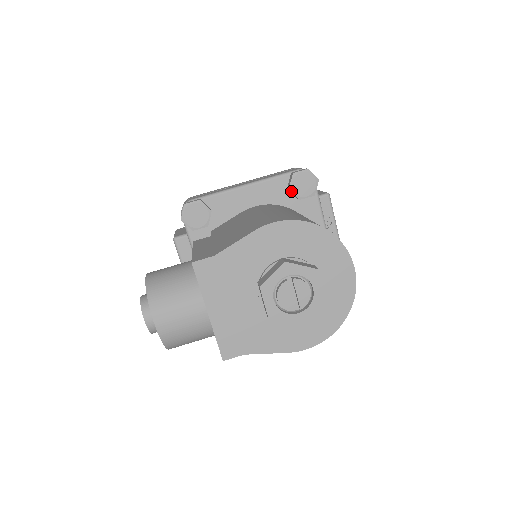
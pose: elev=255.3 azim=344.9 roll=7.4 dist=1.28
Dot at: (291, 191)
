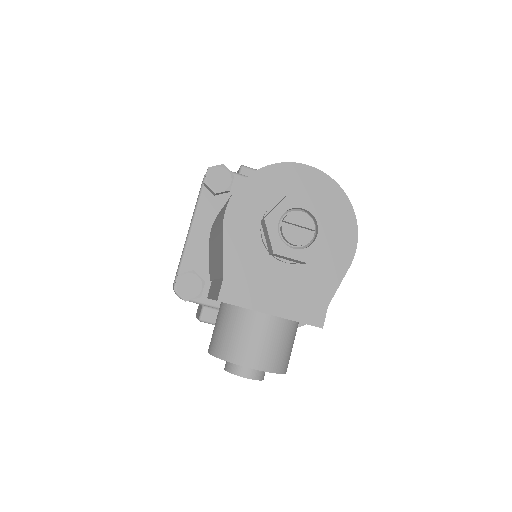
Dot at: (218, 193)
